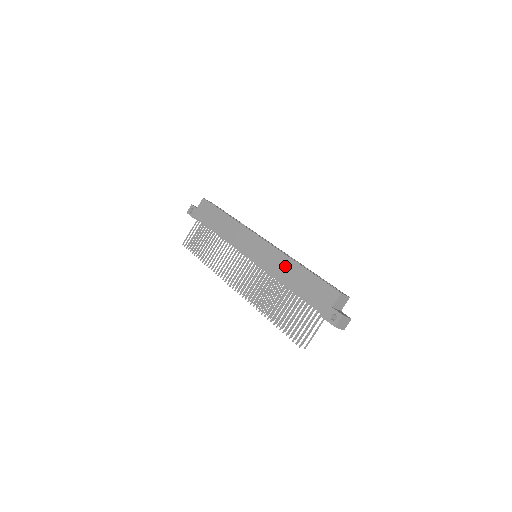
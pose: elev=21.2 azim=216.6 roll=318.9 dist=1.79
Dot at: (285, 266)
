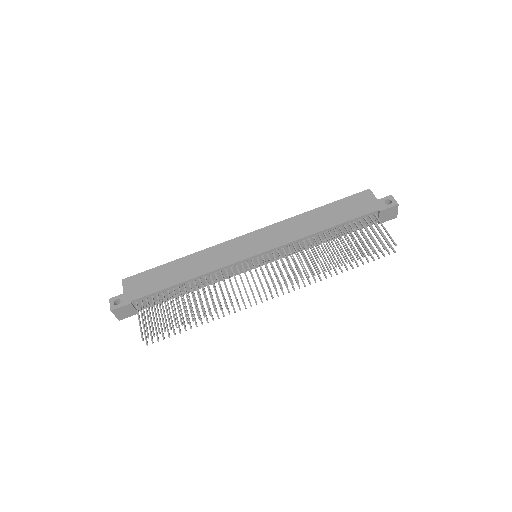
Dot at: (302, 222)
